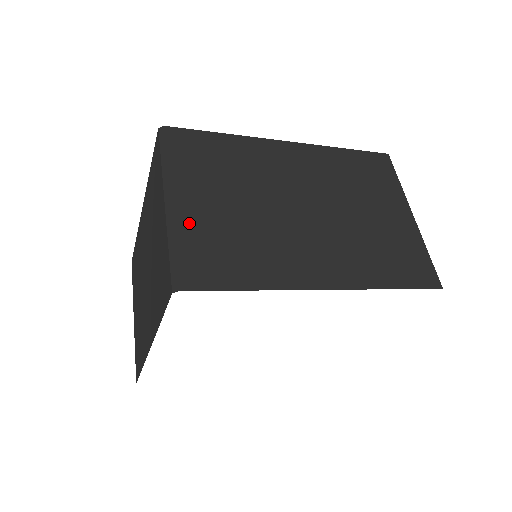
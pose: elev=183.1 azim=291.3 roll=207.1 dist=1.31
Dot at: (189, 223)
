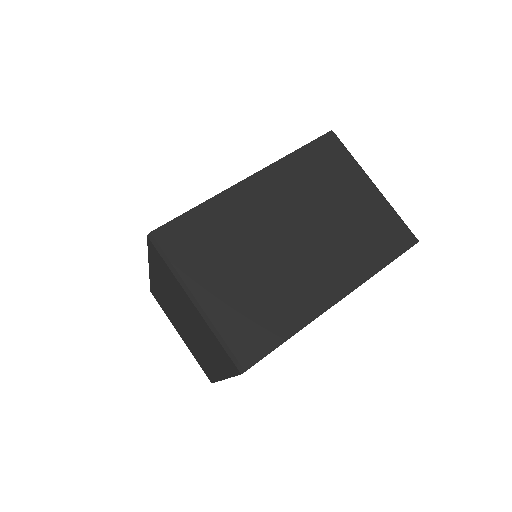
Dot at: (221, 311)
